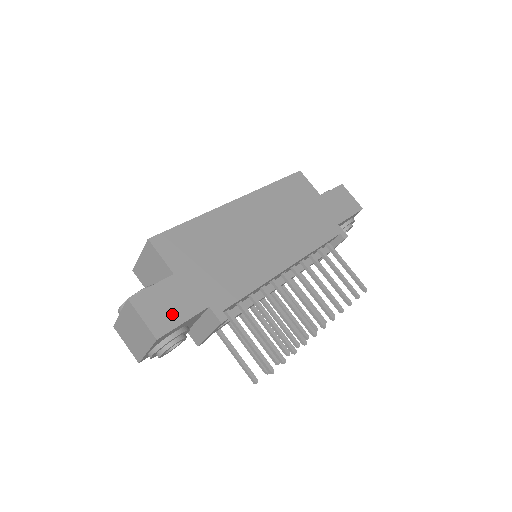
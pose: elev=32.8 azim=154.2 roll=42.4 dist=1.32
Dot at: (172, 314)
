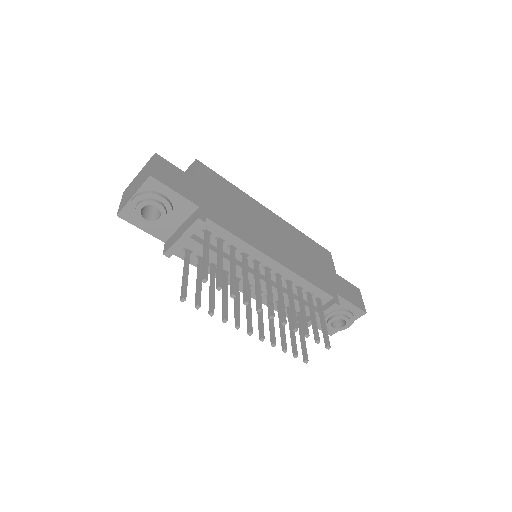
Dot at: (173, 182)
